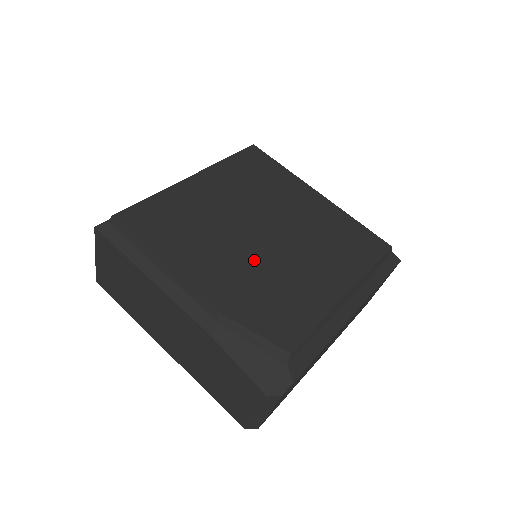
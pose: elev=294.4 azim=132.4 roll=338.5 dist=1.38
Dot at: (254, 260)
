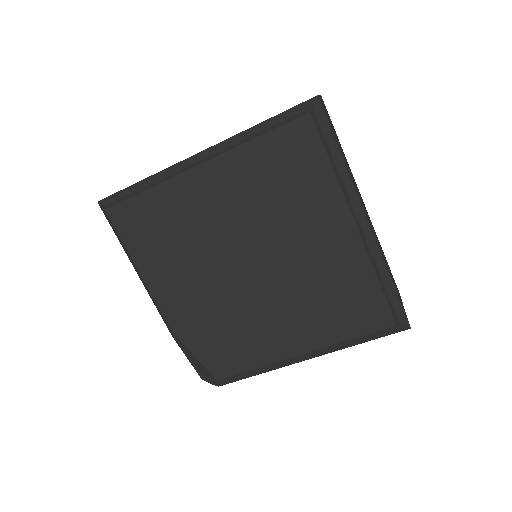
Dot at: (224, 295)
